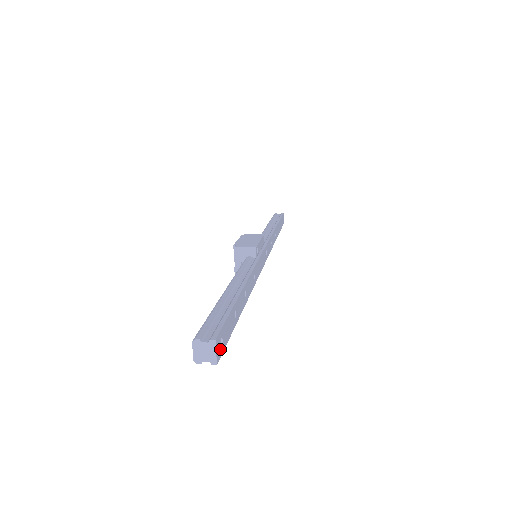
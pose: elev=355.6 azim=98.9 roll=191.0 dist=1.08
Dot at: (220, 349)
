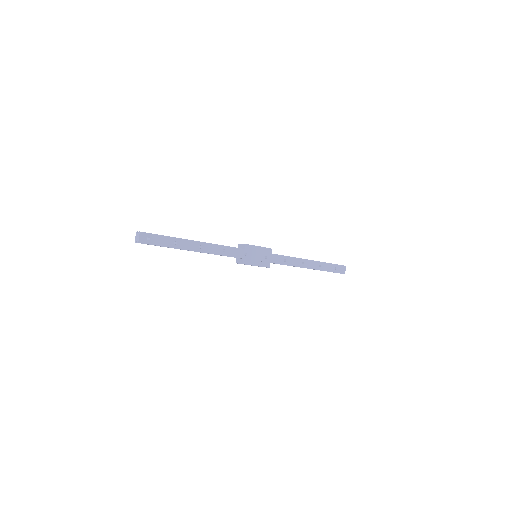
Dot at: (146, 240)
